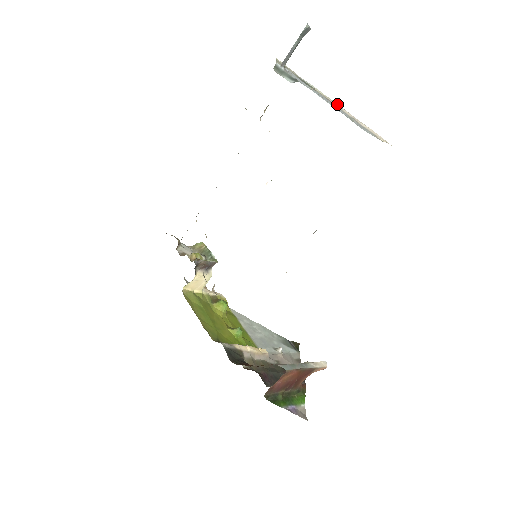
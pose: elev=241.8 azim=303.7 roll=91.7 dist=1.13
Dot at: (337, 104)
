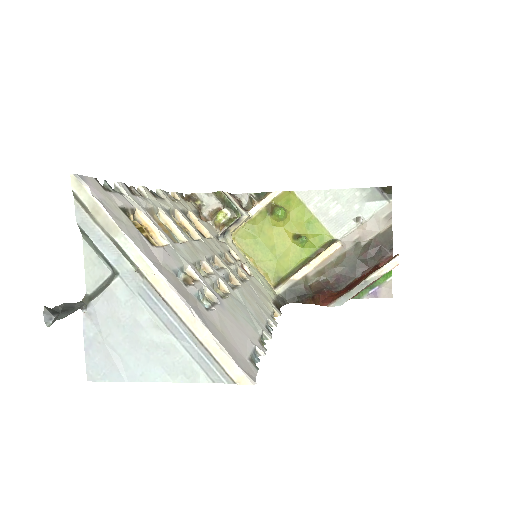
Dot at: (172, 297)
